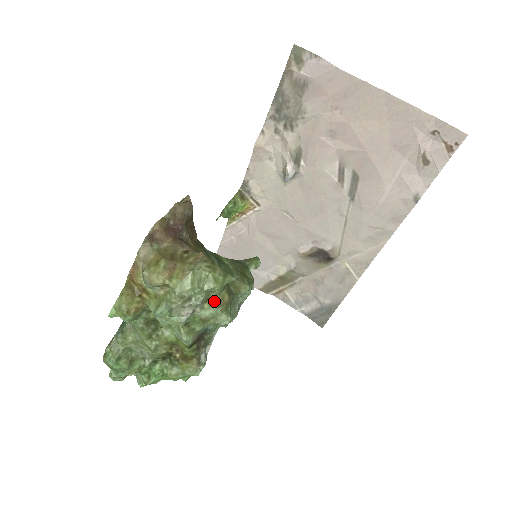
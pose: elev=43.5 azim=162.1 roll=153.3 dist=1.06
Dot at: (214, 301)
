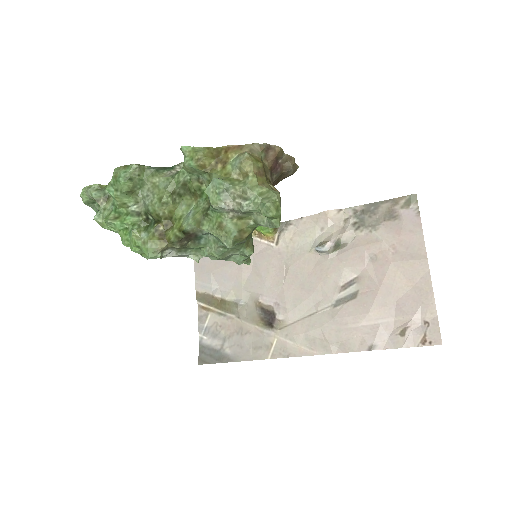
Dot at: (241, 225)
